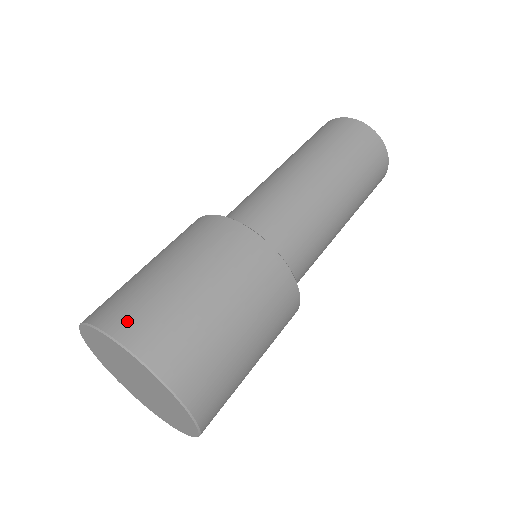
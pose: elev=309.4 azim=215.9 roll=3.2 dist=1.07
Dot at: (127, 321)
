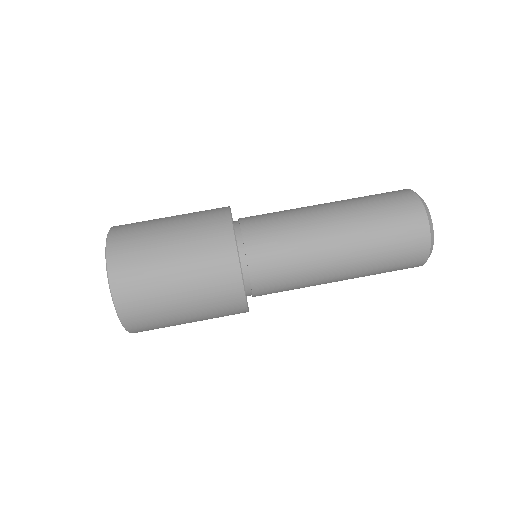
Dot at: (127, 298)
